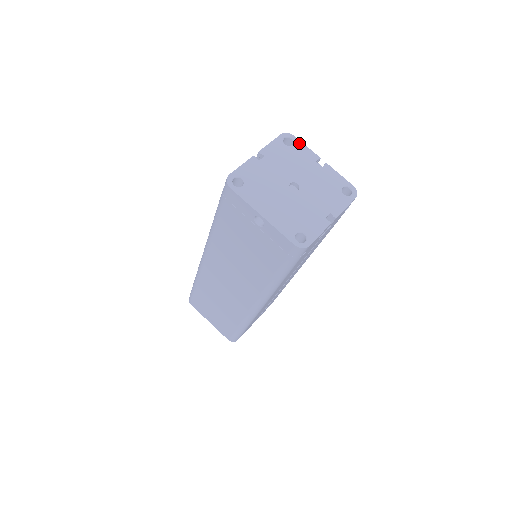
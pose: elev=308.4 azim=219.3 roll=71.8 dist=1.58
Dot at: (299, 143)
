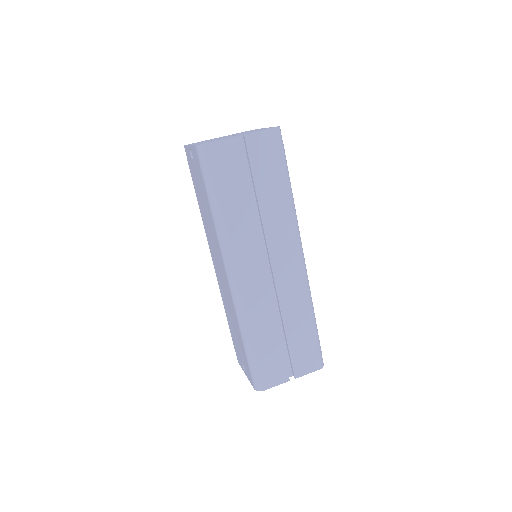
Dot at: occluded
